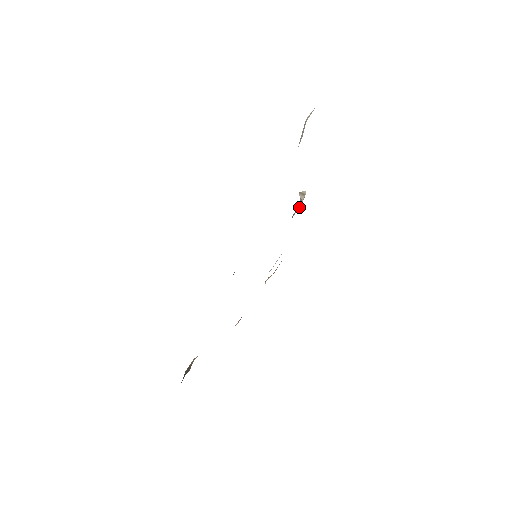
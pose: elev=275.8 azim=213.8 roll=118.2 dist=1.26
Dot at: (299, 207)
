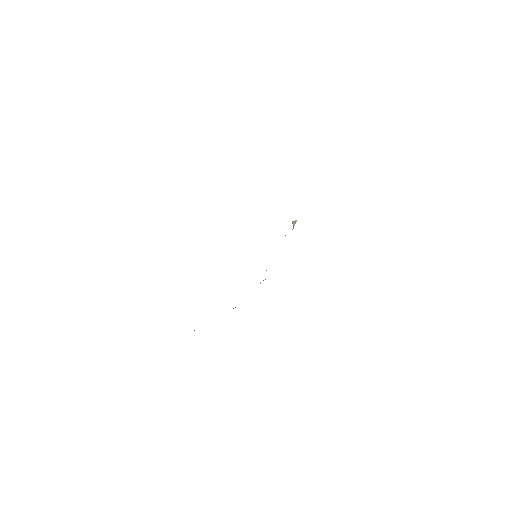
Dot at: occluded
